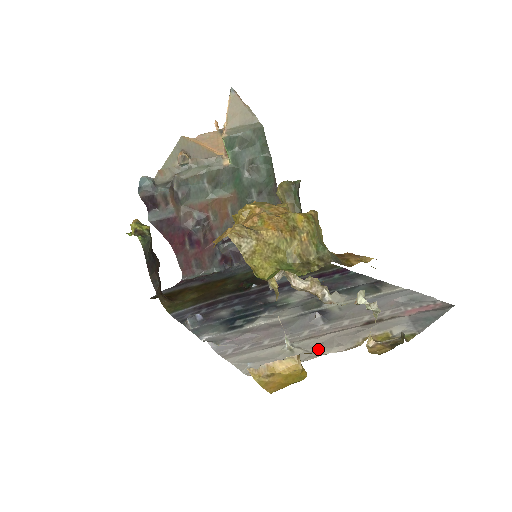
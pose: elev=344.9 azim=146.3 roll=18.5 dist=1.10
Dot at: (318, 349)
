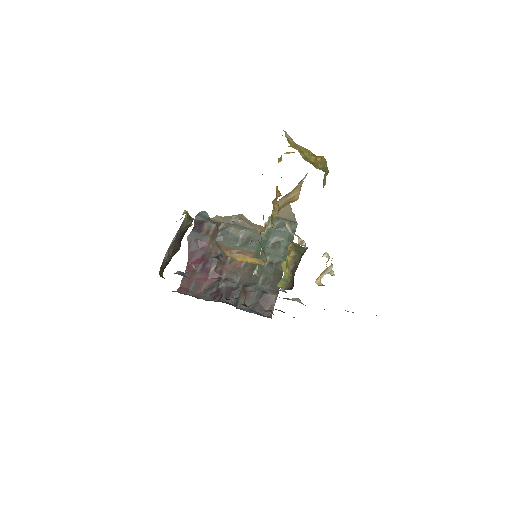
Dot at: occluded
